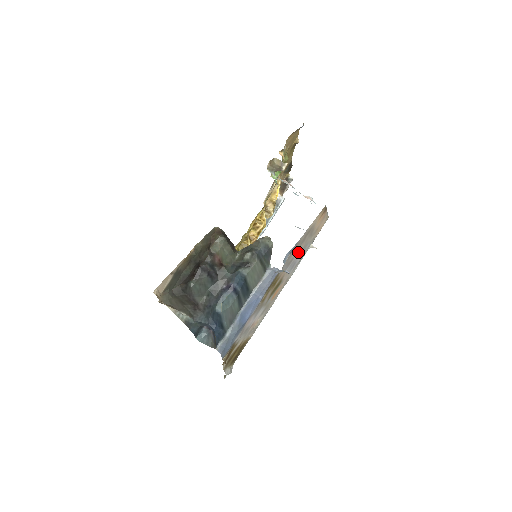
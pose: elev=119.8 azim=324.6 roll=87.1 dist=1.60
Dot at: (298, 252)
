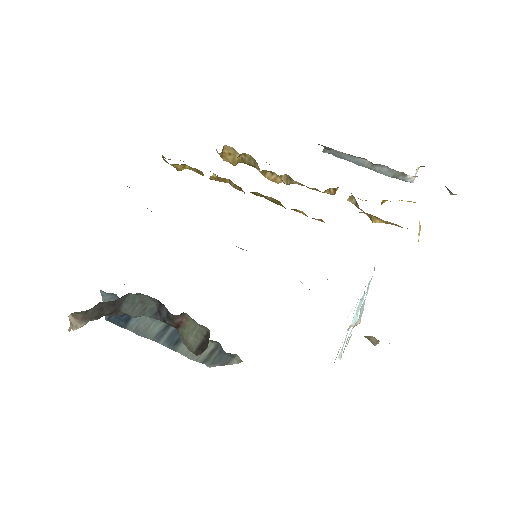
Dot at: occluded
